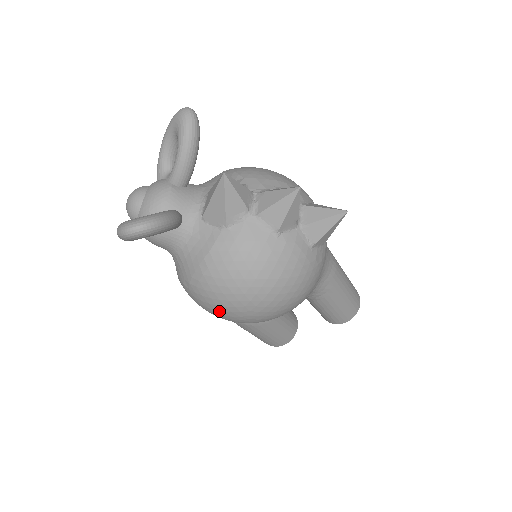
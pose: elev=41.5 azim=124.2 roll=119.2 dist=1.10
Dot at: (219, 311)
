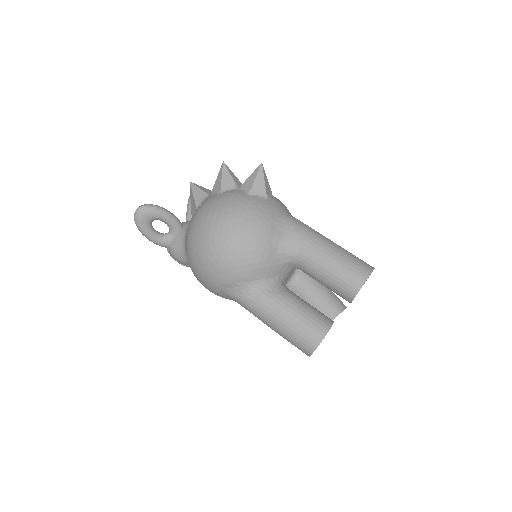
Dot at: (202, 261)
